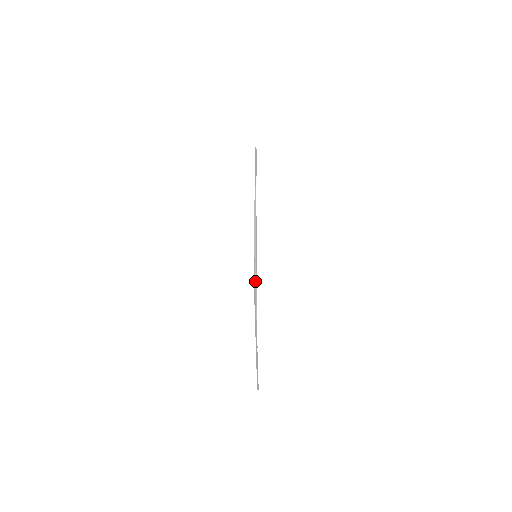
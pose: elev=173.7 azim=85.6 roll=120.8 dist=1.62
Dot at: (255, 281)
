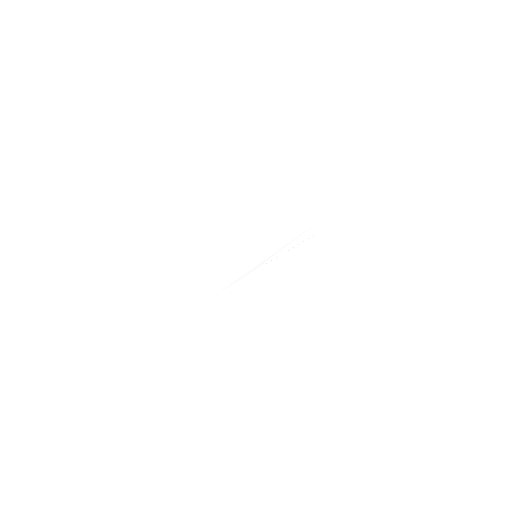
Dot at: (236, 265)
